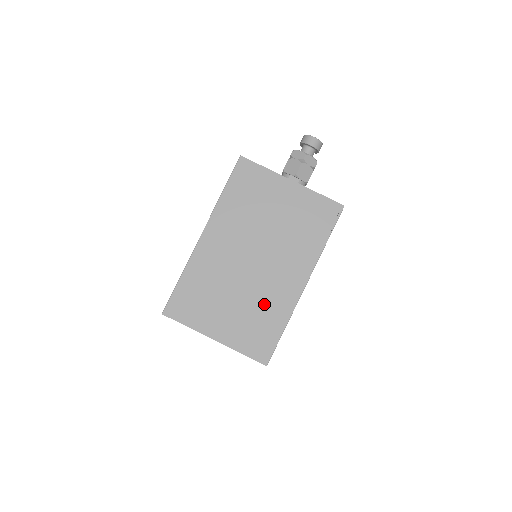
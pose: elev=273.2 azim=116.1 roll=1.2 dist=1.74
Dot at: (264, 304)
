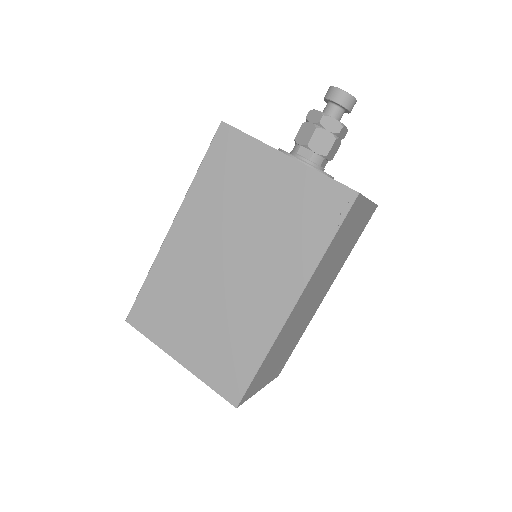
Dot at: (238, 325)
